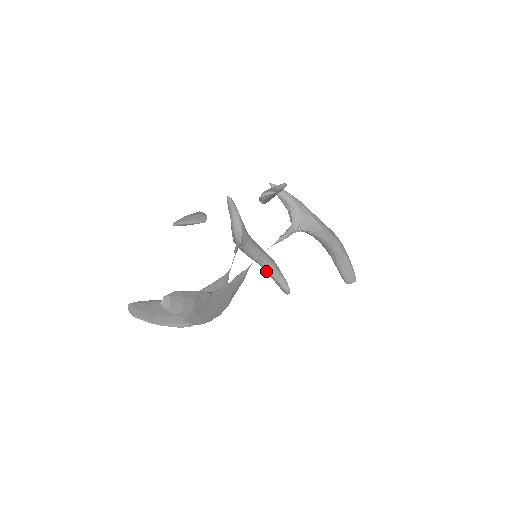
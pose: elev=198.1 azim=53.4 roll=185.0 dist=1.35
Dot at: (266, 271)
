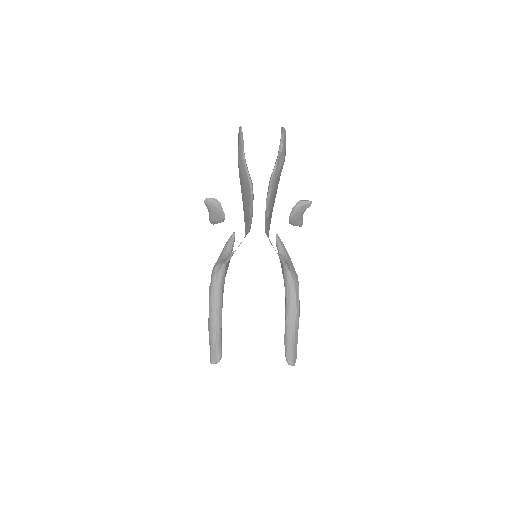
Dot at: (212, 324)
